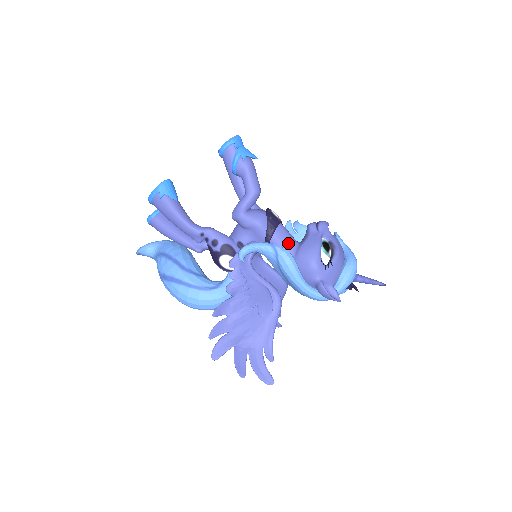
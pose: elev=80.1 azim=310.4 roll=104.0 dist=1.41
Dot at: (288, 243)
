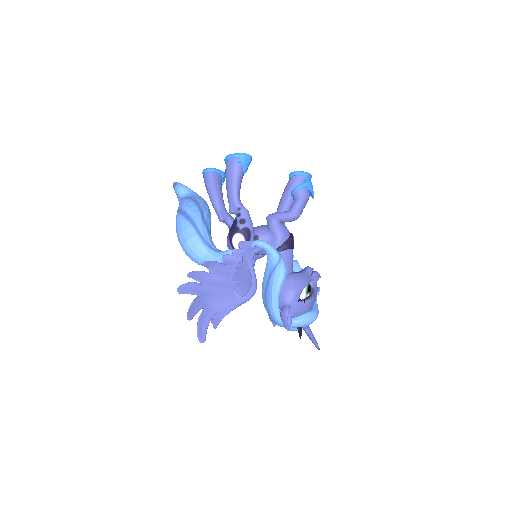
Dot at: (288, 264)
